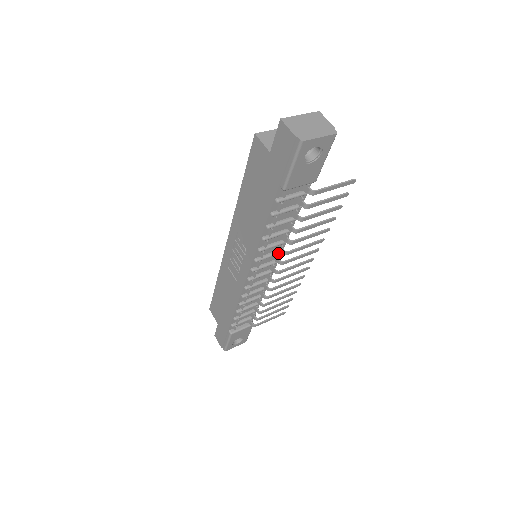
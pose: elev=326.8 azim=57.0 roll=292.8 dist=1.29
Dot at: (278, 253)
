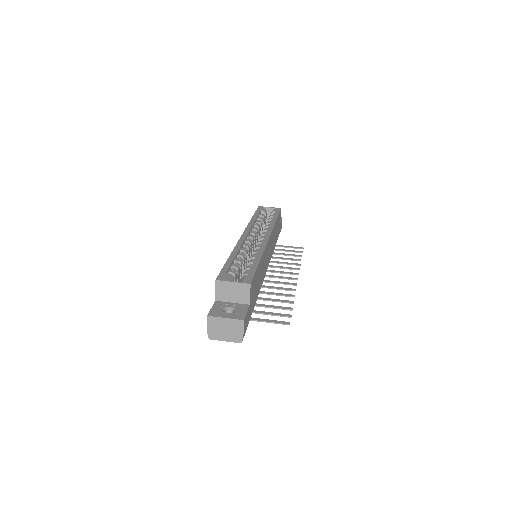
Dot at: occluded
